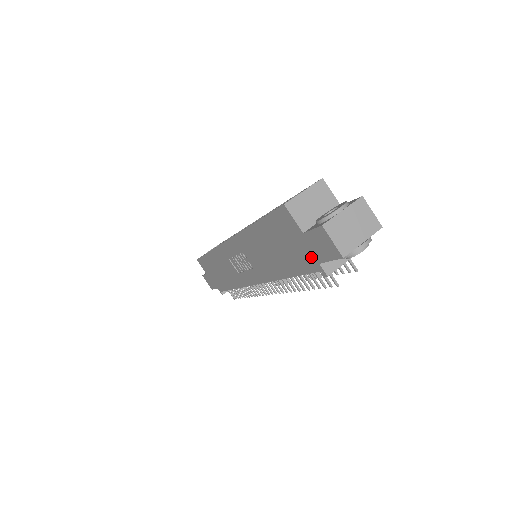
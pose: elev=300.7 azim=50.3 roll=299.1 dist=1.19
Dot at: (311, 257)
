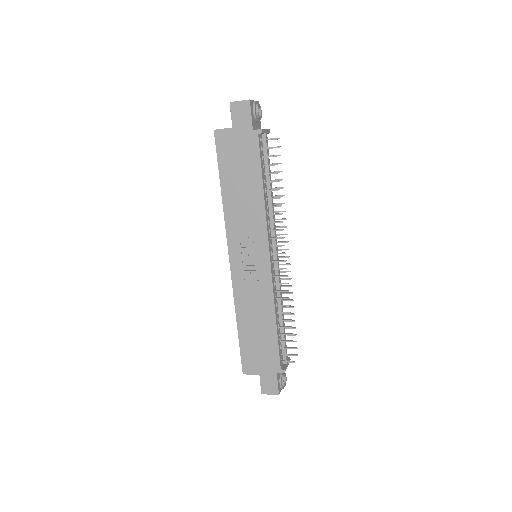
Dot at: (248, 135)
